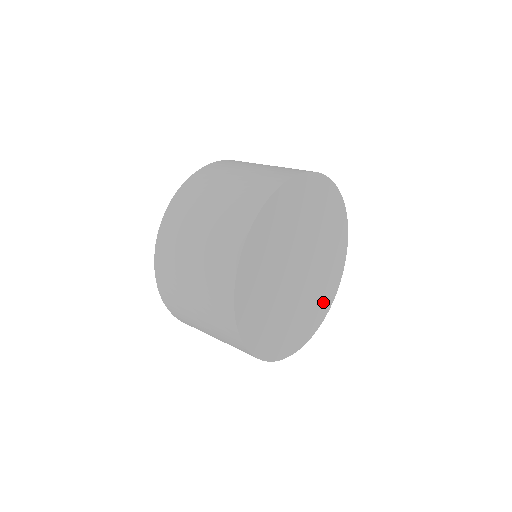
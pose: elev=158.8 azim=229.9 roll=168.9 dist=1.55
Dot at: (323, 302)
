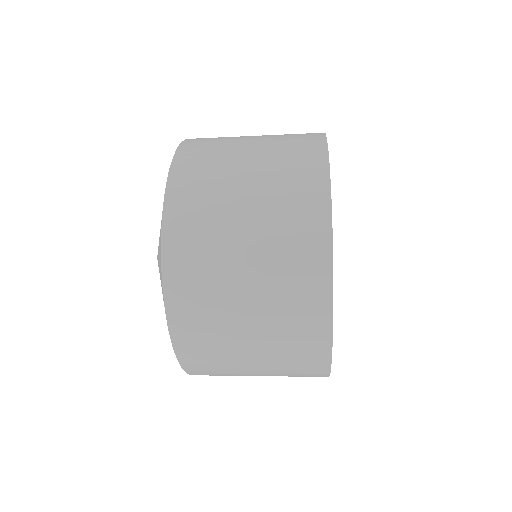
Dot at: occluded
